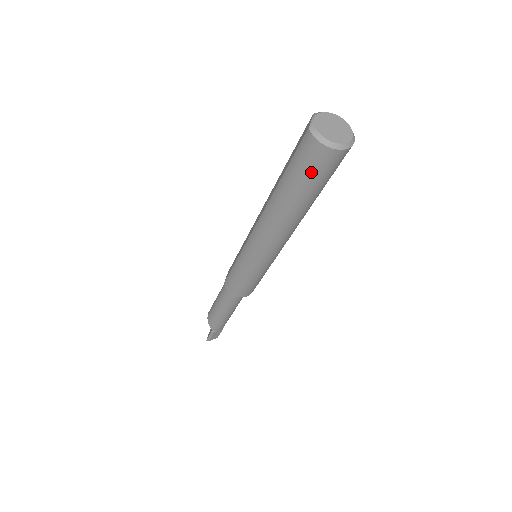
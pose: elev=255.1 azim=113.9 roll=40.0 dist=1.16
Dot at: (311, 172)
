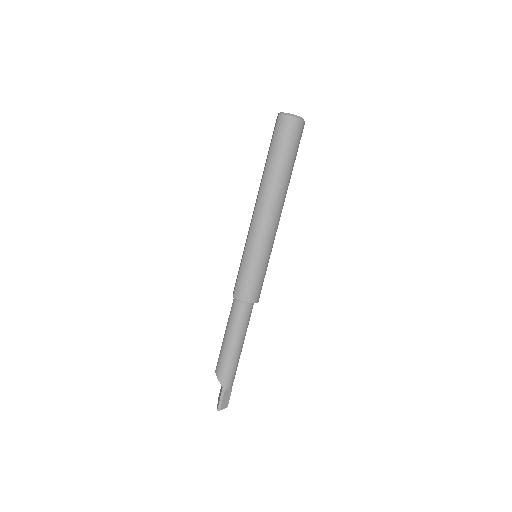
Dot at: (287, 139)
